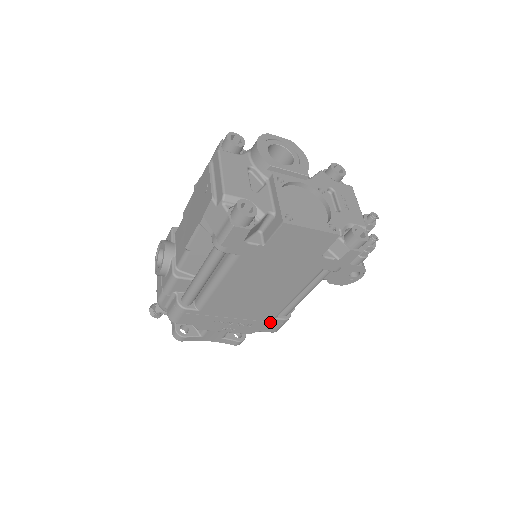
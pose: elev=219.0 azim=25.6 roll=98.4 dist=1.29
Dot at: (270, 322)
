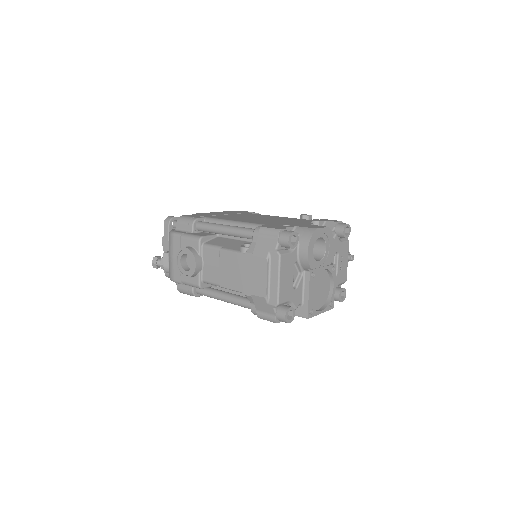
Dot at: occluded
